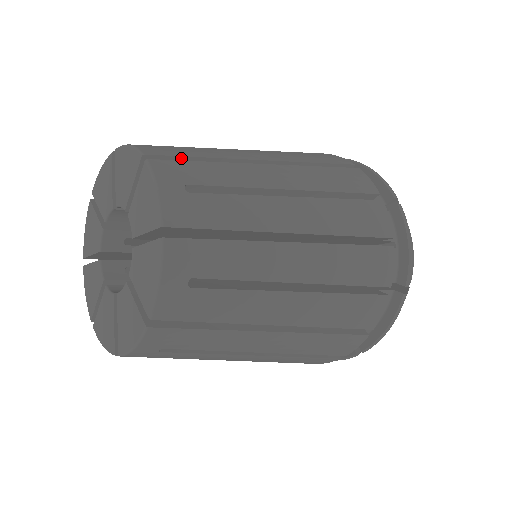
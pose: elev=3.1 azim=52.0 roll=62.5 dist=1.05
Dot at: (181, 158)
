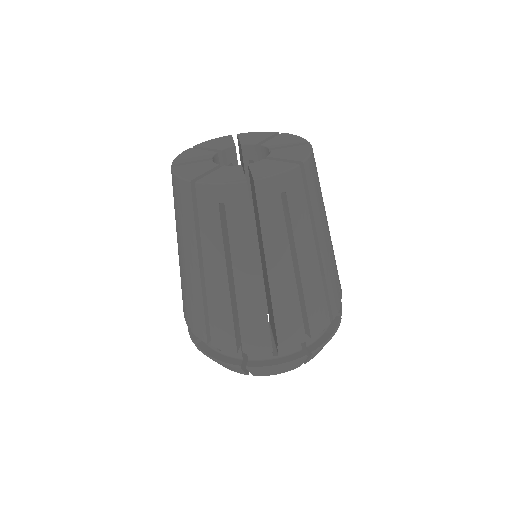
Dot at: occluded
